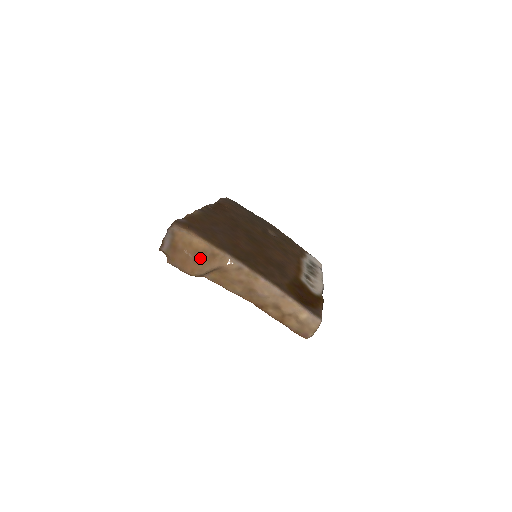
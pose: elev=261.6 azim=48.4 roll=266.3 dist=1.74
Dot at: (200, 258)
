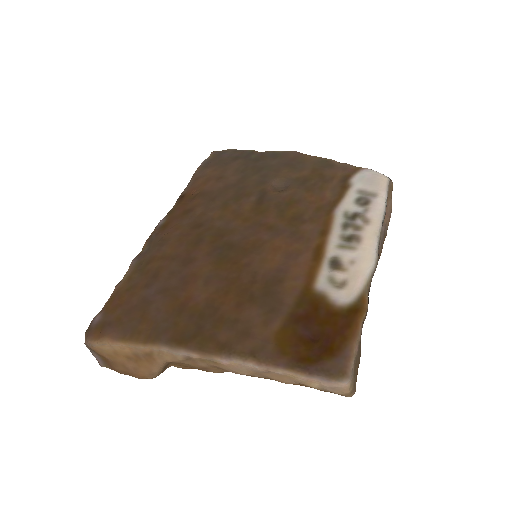
Dot at: (138, 363)
